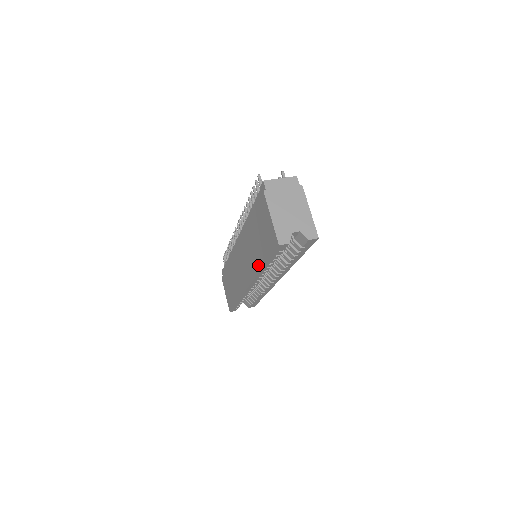
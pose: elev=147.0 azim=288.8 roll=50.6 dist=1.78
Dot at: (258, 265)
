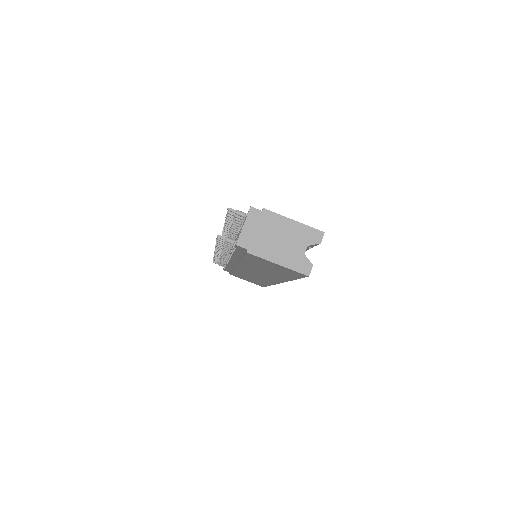
Dot at: occluded
